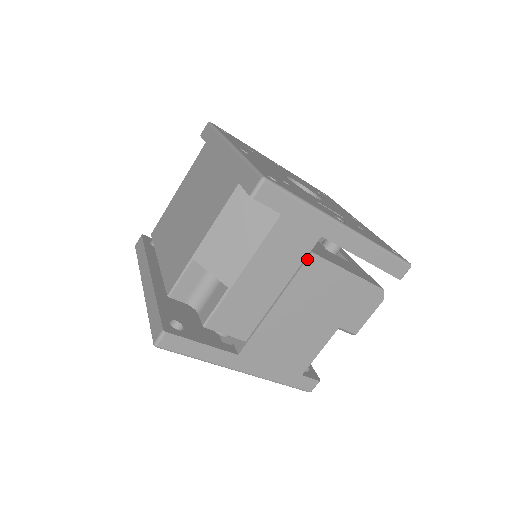
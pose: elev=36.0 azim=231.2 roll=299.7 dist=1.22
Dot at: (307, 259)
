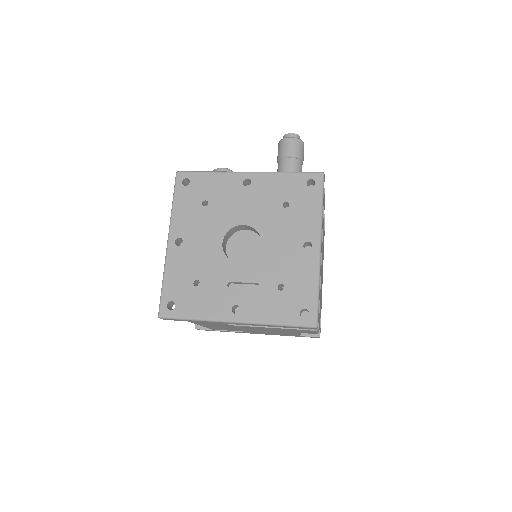
Dot at: (229, 325)
